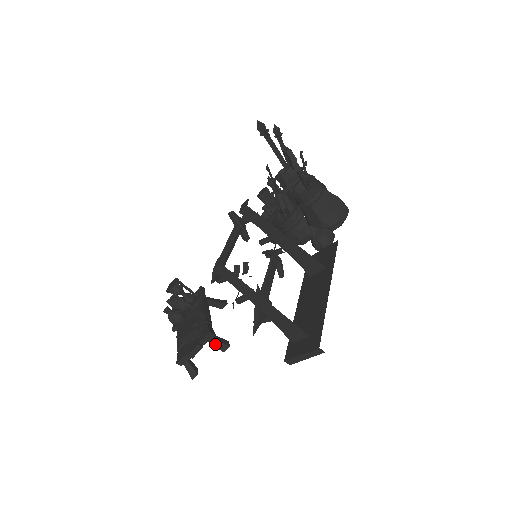
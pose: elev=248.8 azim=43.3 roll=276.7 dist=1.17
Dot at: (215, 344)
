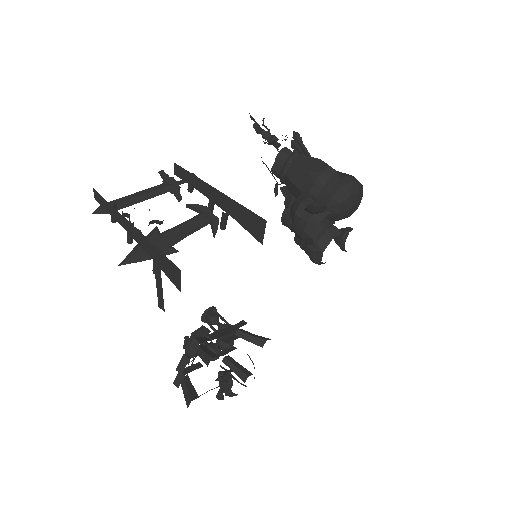
Dot at: (202, 357)
